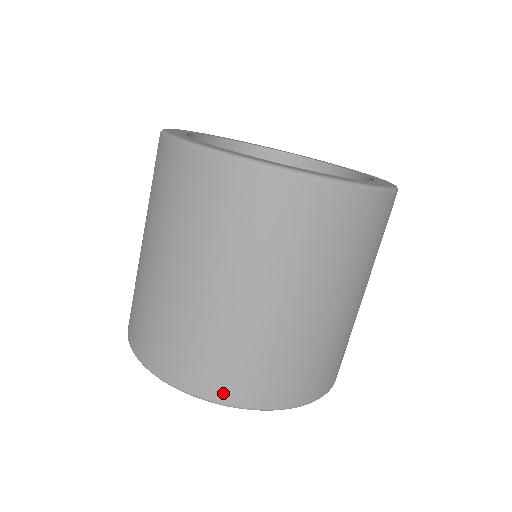
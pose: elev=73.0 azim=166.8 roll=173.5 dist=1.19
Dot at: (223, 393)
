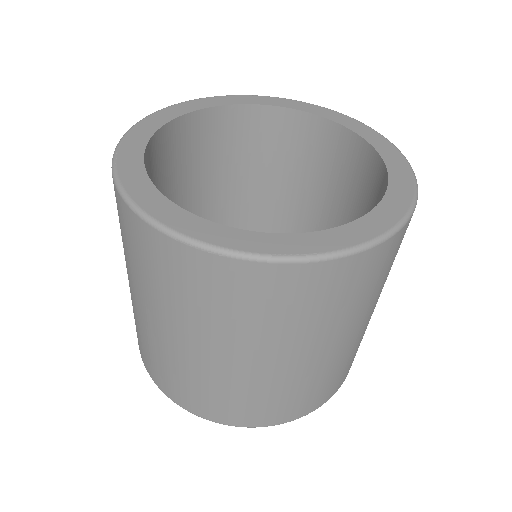
Dot at: (177, 398)
